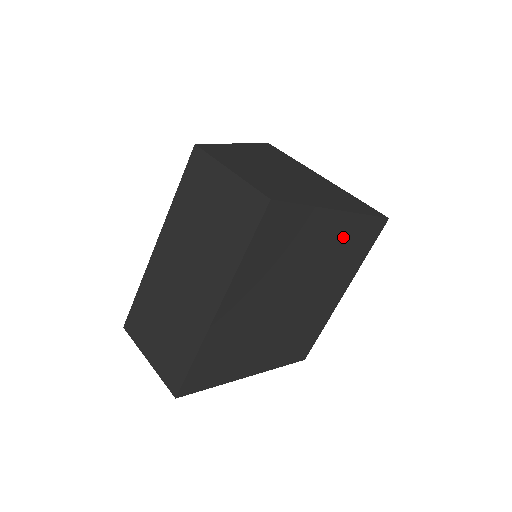
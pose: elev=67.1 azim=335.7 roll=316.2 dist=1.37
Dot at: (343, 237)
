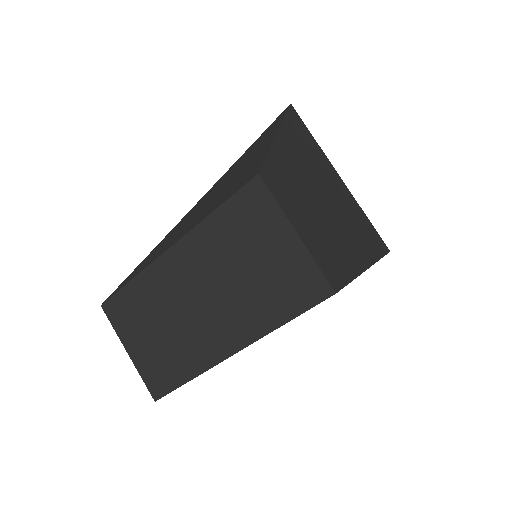
Dot at: occluded
